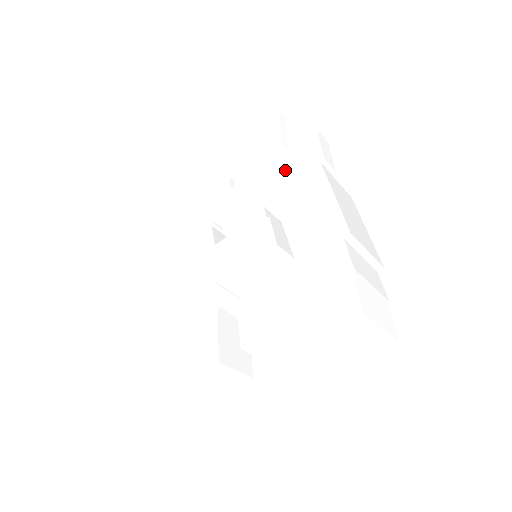
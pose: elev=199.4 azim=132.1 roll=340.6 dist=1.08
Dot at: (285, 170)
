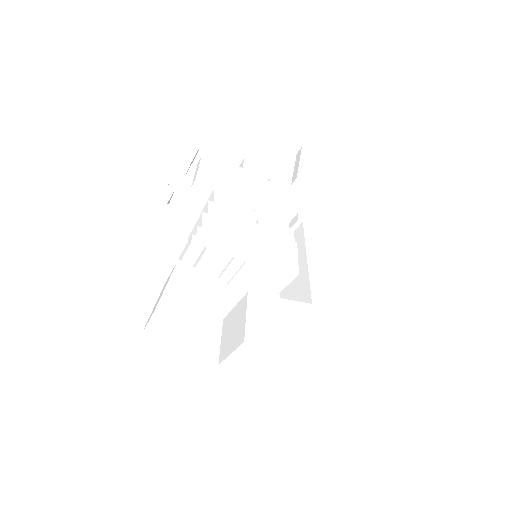
Dot at: (320, 216)
